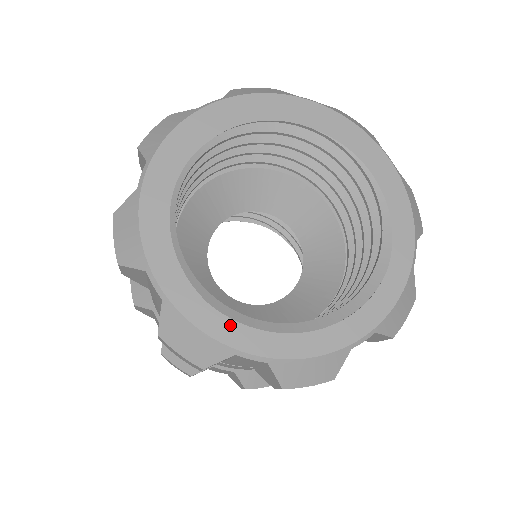
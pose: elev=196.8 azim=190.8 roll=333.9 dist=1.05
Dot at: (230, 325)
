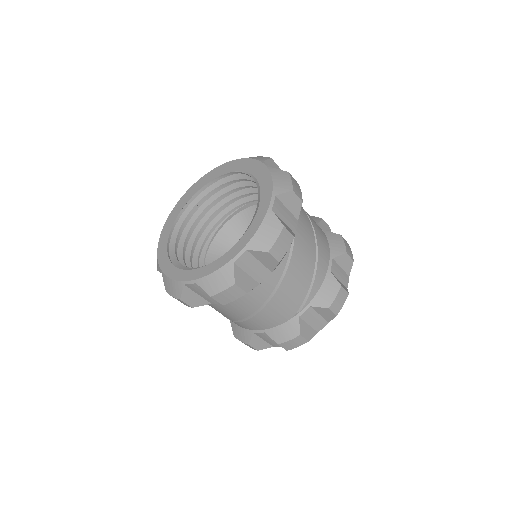
Dot at: (182, 272)
